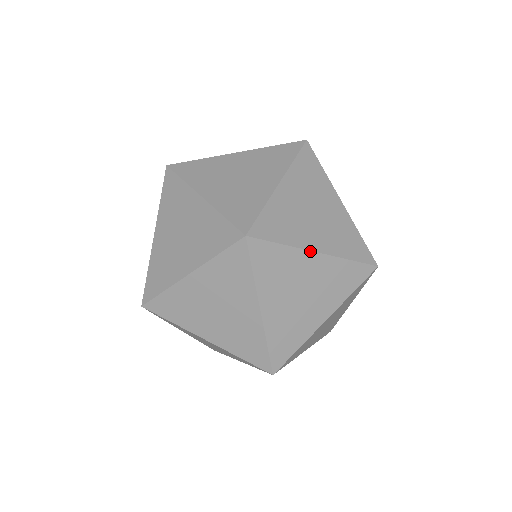
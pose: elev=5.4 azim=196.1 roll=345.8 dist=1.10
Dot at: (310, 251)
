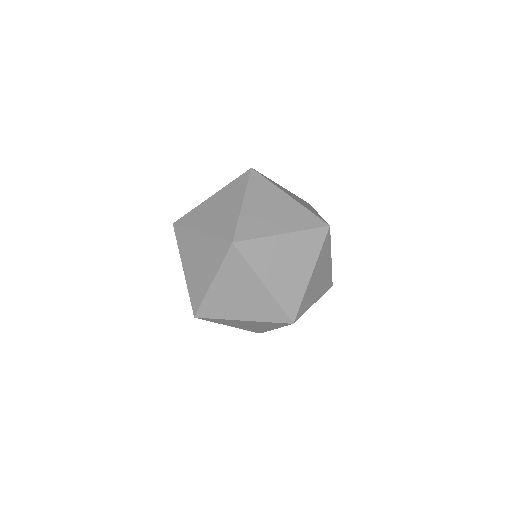
Dot at: occluded
